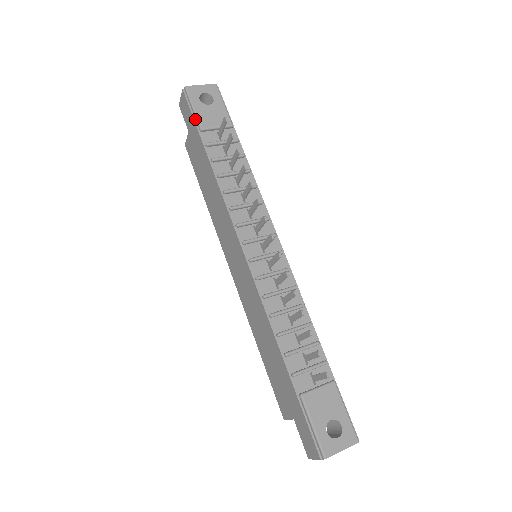
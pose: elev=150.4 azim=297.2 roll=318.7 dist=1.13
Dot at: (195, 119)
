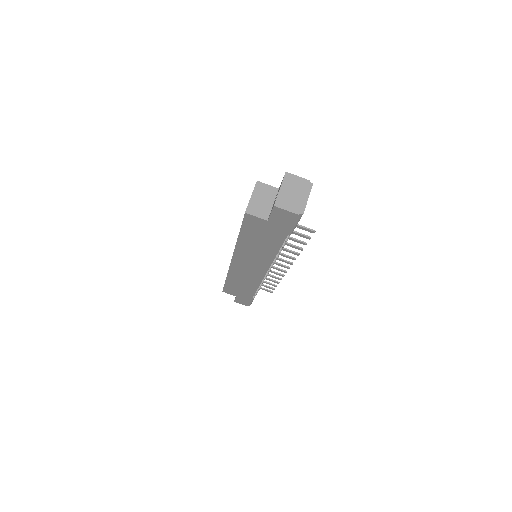
Dot at: (291, 230)
